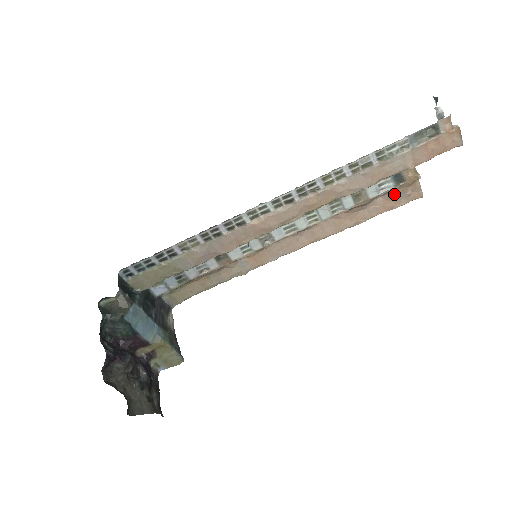
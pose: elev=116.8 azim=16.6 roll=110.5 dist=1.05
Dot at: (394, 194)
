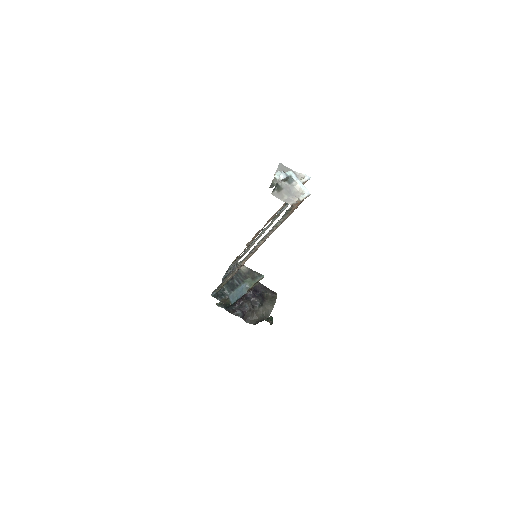
Dot at: occluded
